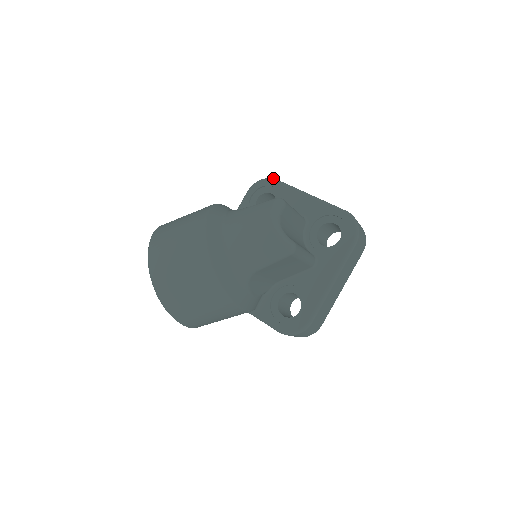
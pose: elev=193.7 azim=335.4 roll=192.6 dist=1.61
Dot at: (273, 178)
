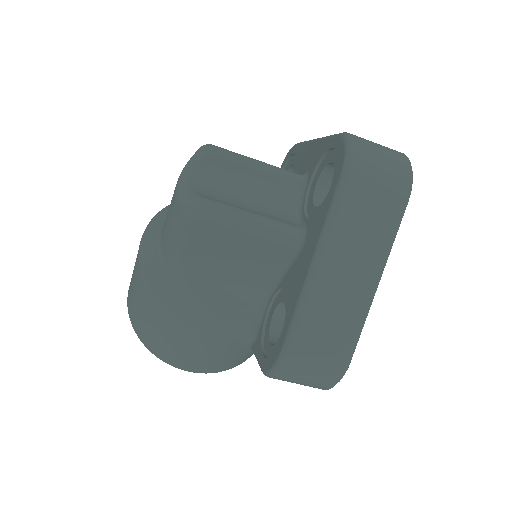
Dot at: occluded
